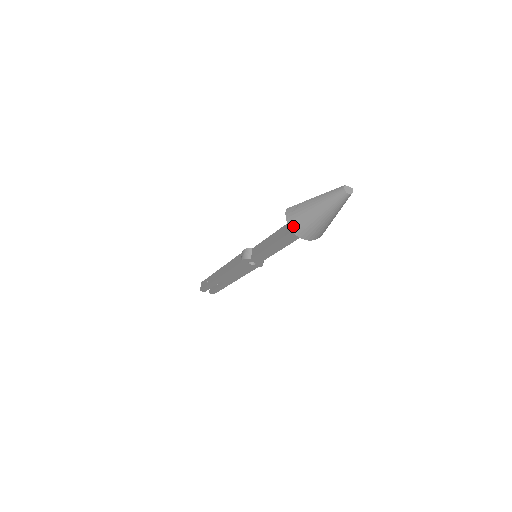
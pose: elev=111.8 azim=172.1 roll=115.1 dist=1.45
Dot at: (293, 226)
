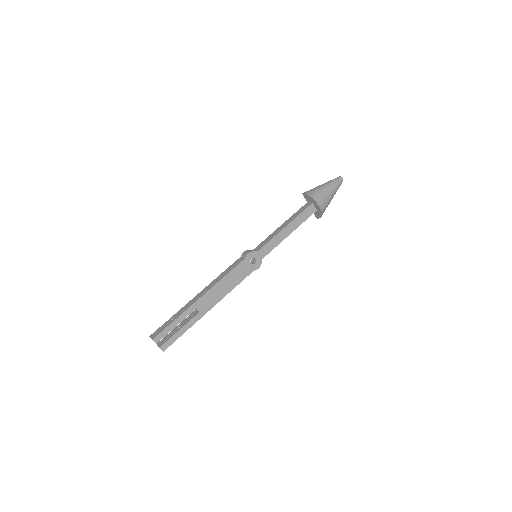
Dot at: (314, 196)
